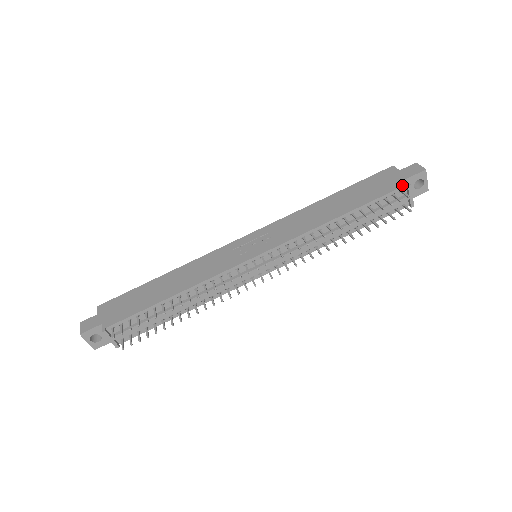
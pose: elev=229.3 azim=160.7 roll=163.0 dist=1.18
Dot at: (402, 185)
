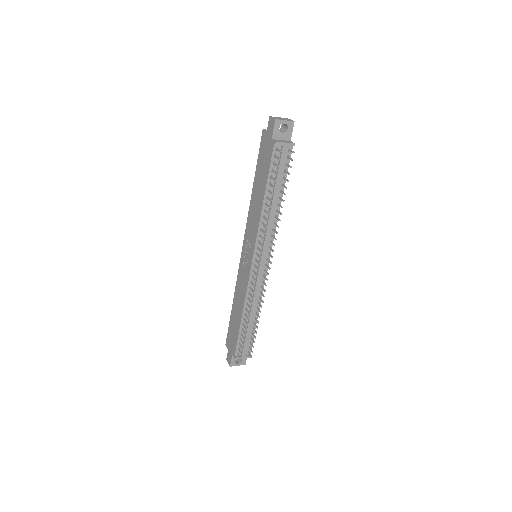
Dot at: (273, 146)
